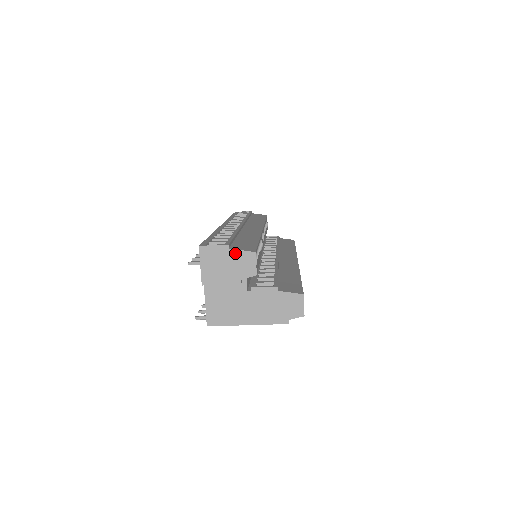
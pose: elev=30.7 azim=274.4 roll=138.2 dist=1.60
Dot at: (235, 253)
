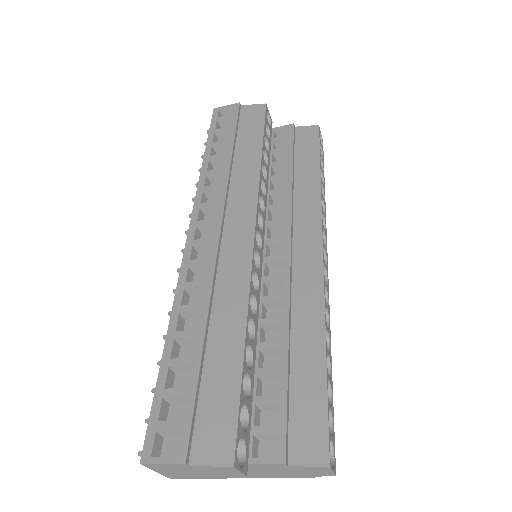
Dot at: (201, 467)
